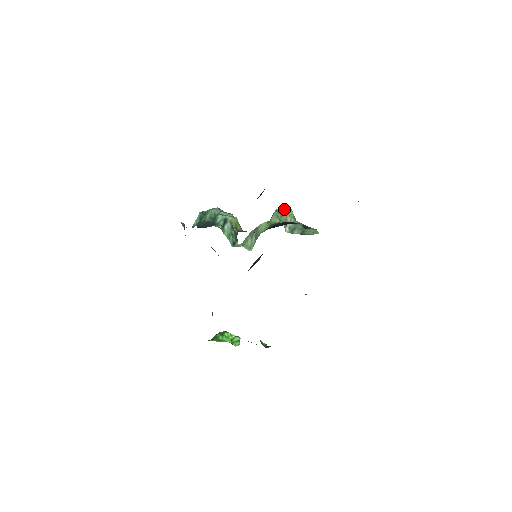
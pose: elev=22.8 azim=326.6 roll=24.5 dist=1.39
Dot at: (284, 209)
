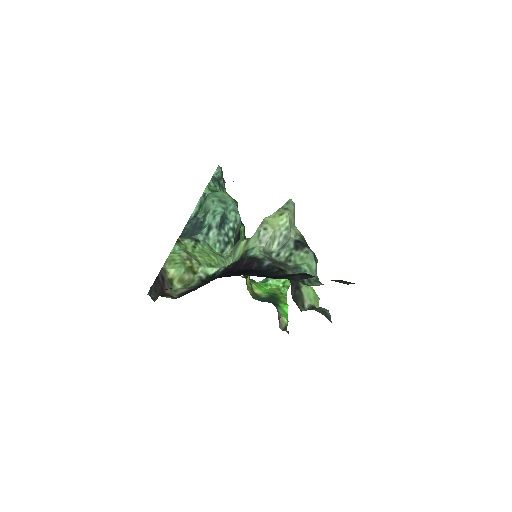
Dot at: (276, 217)
